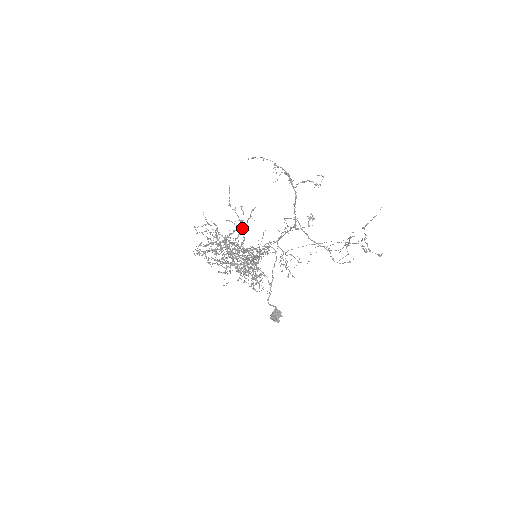
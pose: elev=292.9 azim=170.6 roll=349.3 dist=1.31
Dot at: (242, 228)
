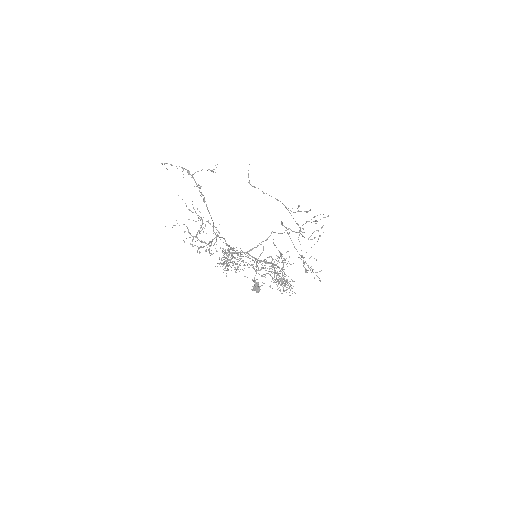
Dot at: occluded
